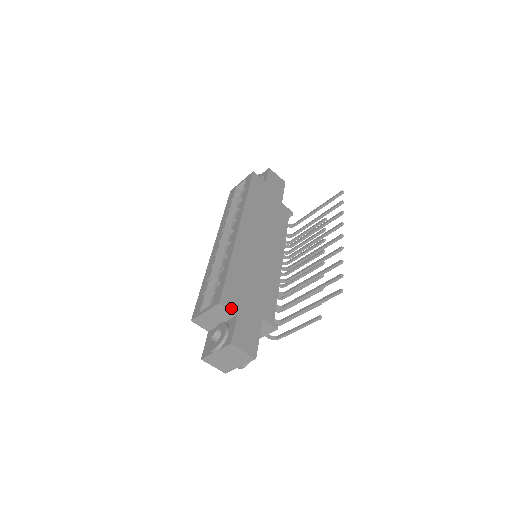
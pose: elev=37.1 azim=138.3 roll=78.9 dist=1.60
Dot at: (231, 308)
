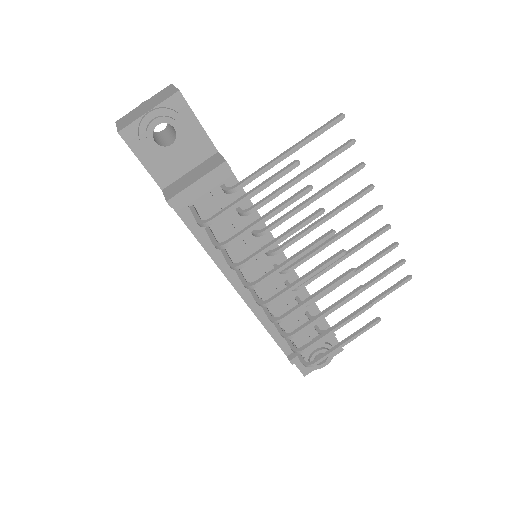
Dot at: occluded
